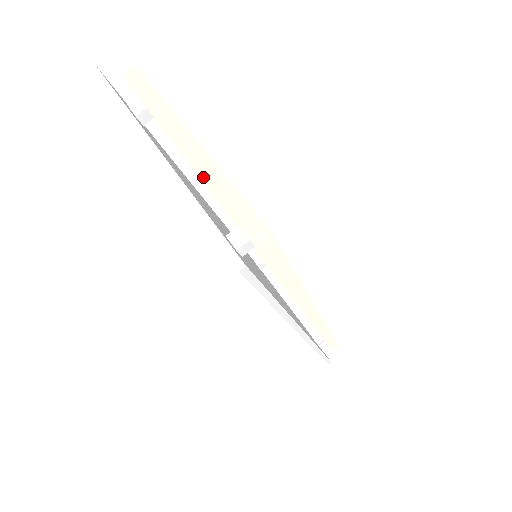
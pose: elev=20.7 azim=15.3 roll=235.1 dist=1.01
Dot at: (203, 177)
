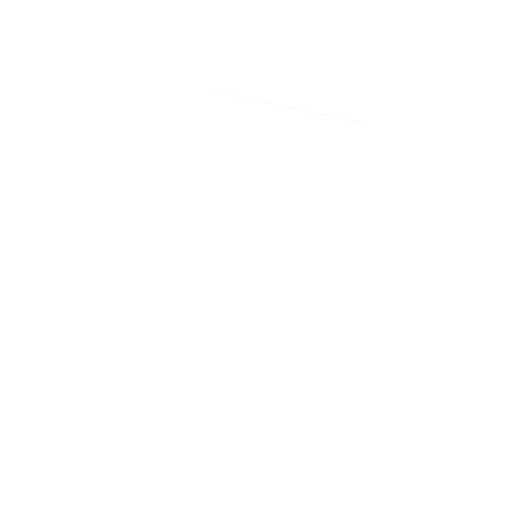
Dot at: occluded
